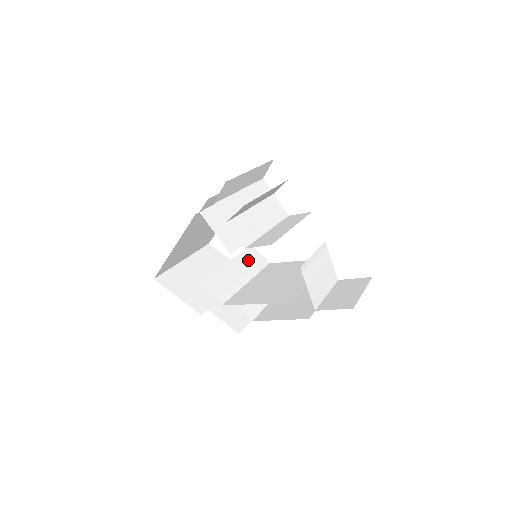
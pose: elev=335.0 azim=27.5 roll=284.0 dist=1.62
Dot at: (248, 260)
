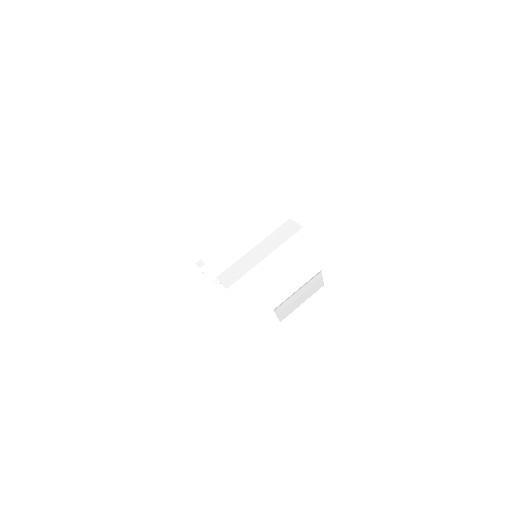
Dot at: occluded
